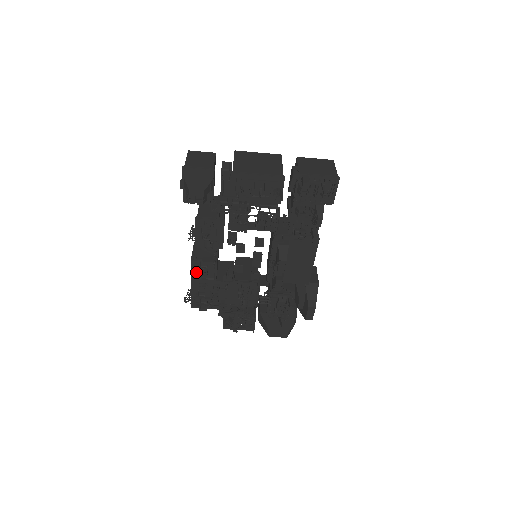
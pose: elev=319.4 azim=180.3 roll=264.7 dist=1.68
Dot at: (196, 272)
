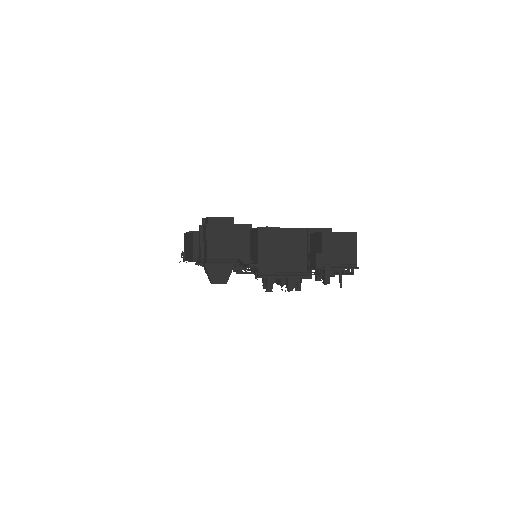
Dot at: occluded
